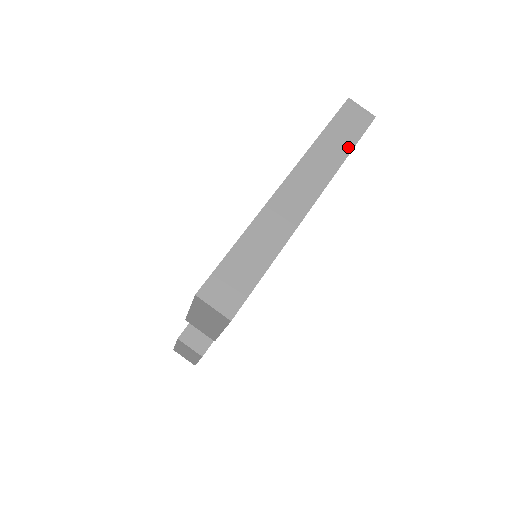
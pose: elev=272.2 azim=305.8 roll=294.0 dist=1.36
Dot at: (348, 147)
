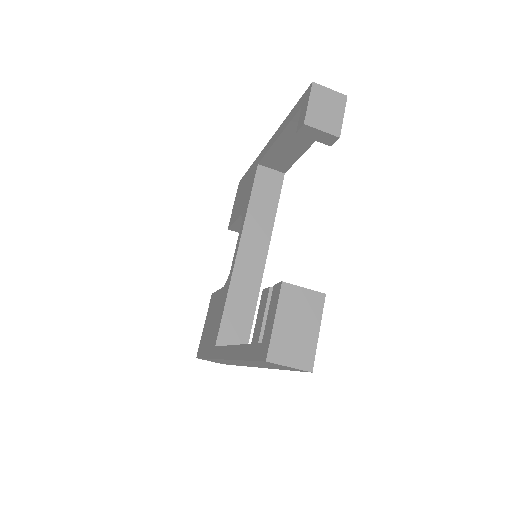
Dot at: occluded
